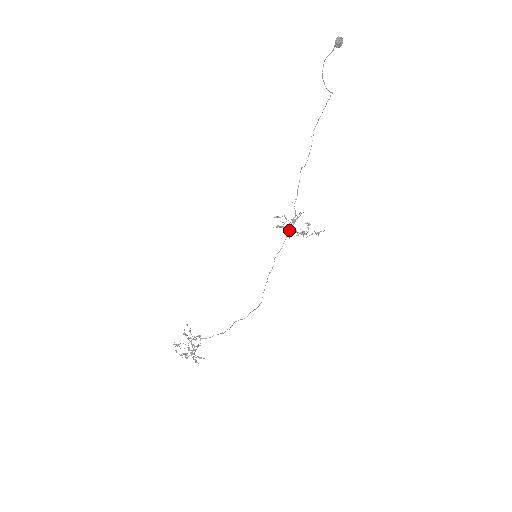
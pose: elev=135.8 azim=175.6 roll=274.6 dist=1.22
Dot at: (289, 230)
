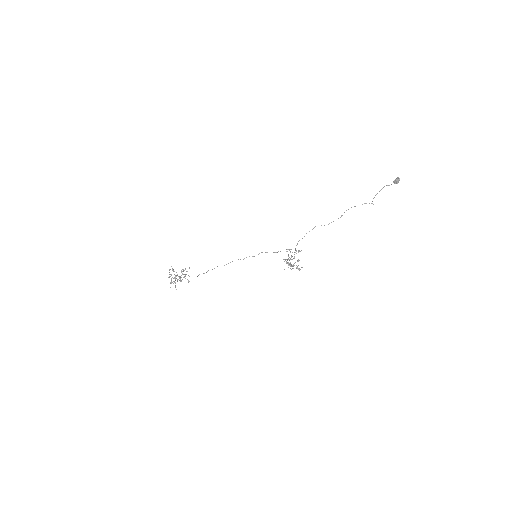
Dot at: (288, 262)
